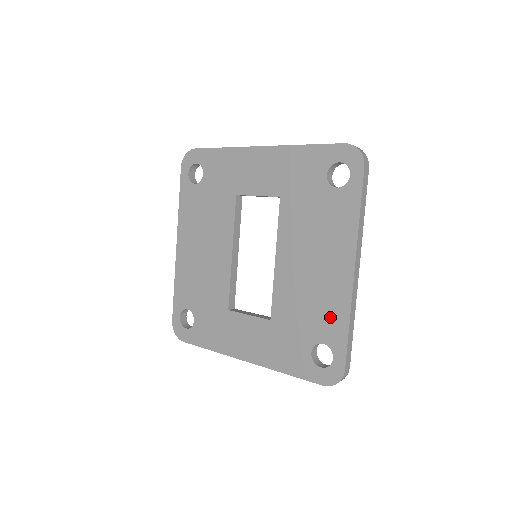
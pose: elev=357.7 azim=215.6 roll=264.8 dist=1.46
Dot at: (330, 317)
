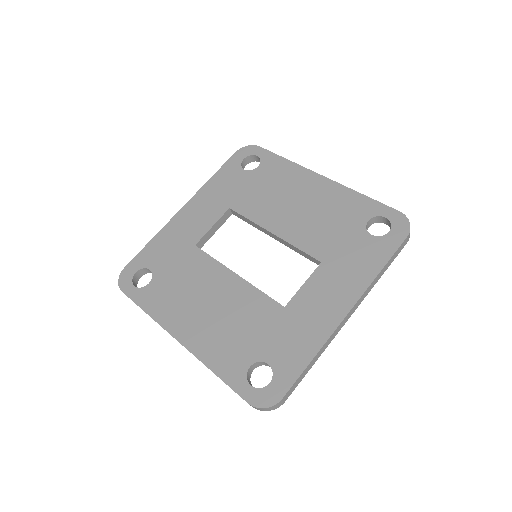
Dot at: (348, 206)
